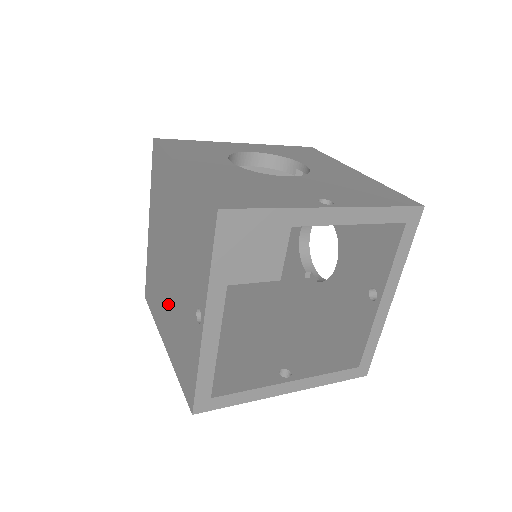
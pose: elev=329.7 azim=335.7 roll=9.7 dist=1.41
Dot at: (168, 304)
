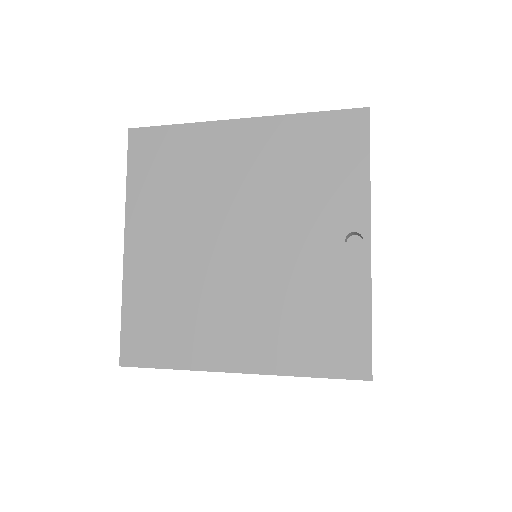
Dot at: (239, 300)
